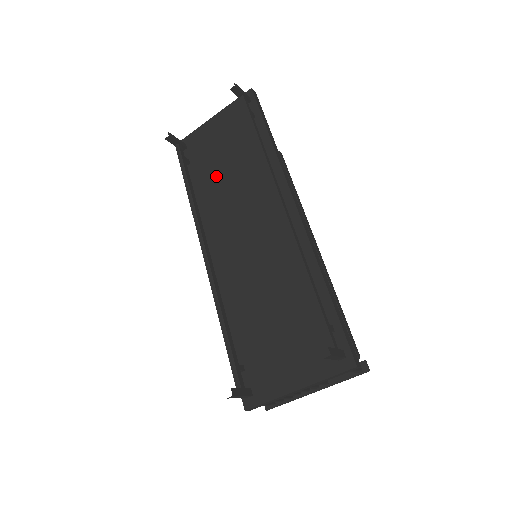
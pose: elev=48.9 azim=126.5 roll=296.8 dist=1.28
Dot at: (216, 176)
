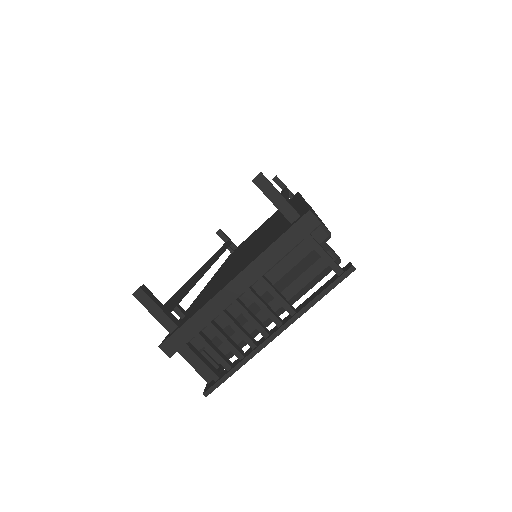
Dot at: (248, 240)
